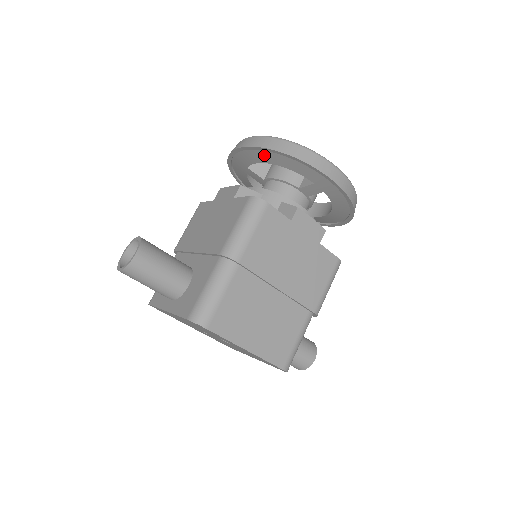
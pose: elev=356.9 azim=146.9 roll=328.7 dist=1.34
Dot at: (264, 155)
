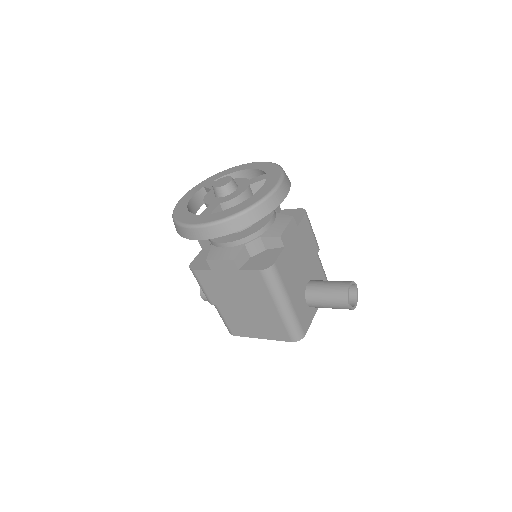
Dot at: occluded
